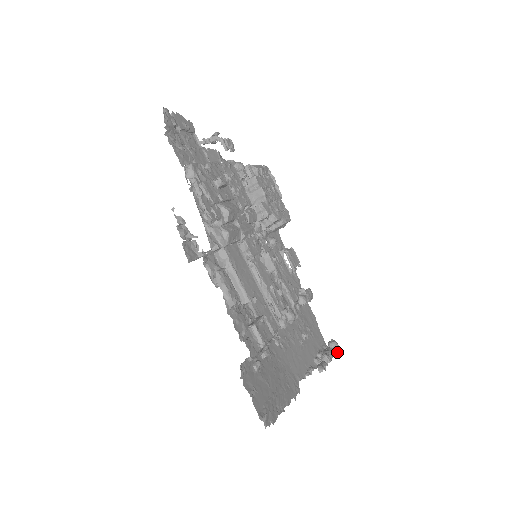
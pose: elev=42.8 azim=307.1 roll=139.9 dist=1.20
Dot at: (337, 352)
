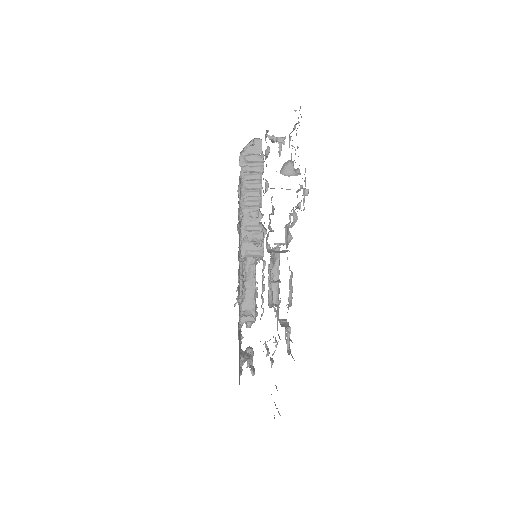
Dot at: occluded
